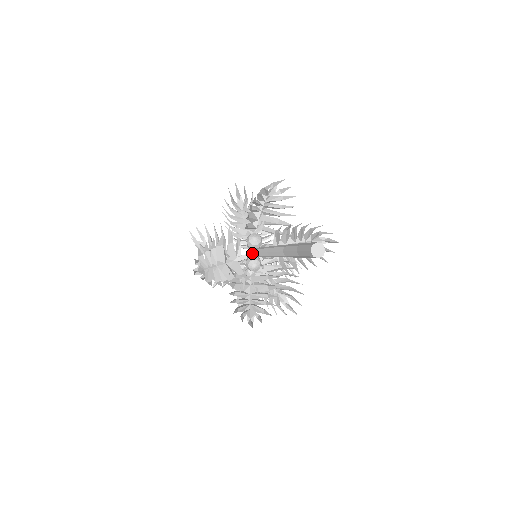
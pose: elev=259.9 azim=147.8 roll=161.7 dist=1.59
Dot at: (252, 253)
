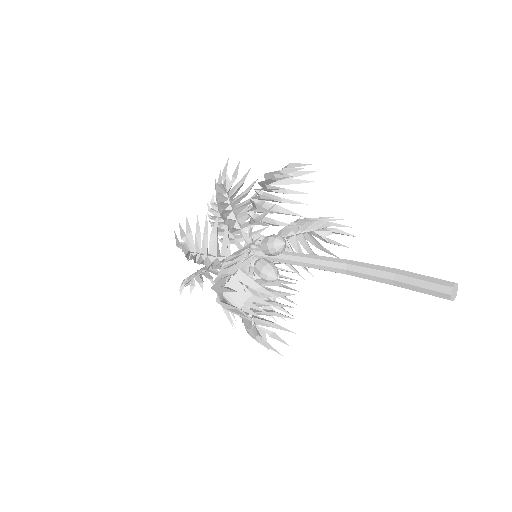
Dot at: (259, 256)
